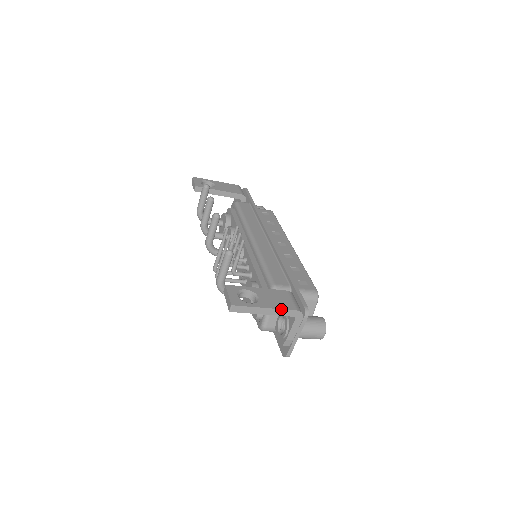
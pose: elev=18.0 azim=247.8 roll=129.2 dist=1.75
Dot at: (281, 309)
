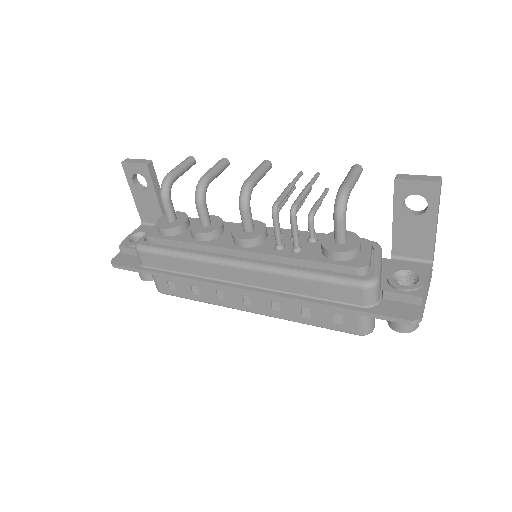
Dot at: occluded
